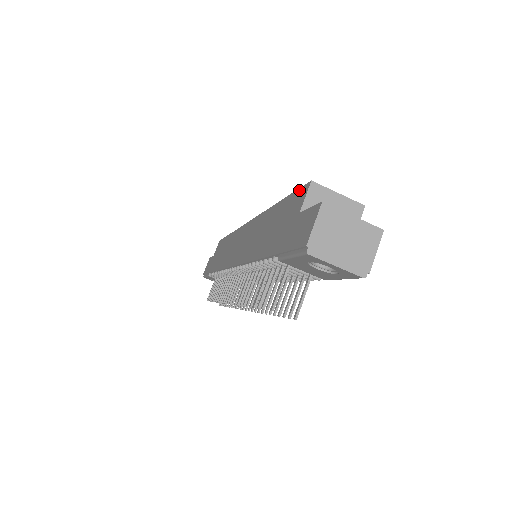
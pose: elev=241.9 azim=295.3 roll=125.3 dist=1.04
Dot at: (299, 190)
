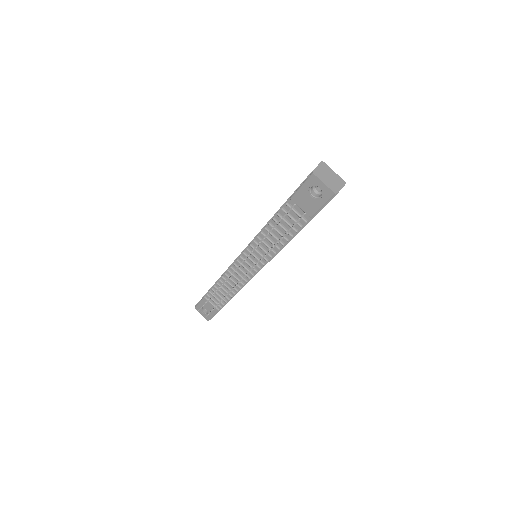
Dot at: occluded
